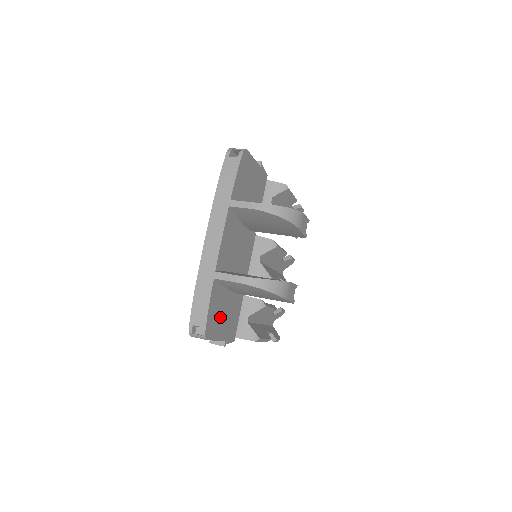
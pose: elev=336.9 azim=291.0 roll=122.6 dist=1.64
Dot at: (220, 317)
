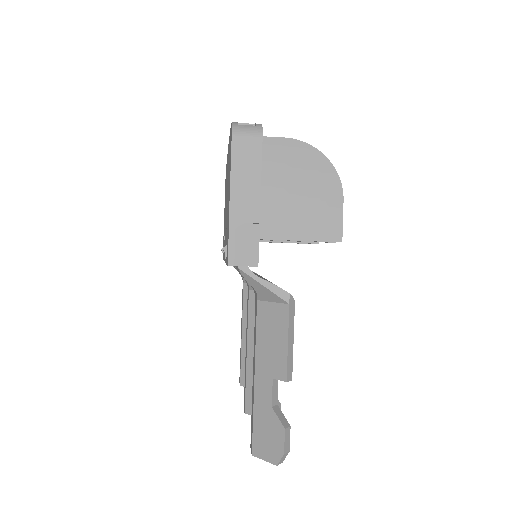
Dot at: occluded
